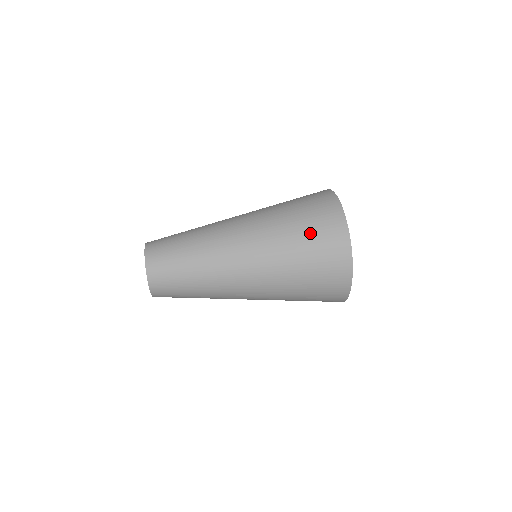
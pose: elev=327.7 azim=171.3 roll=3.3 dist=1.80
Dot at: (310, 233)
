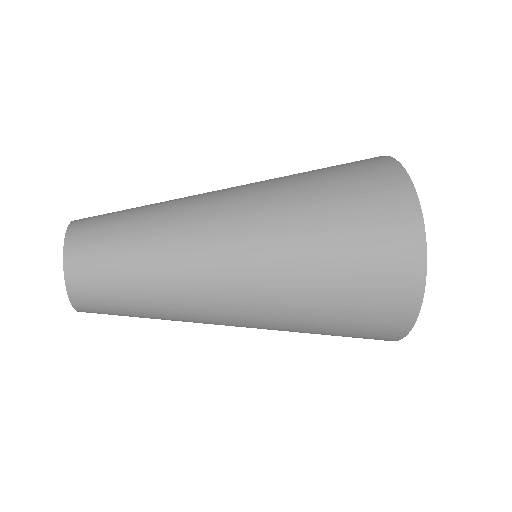
Dot at: (358, 285)
